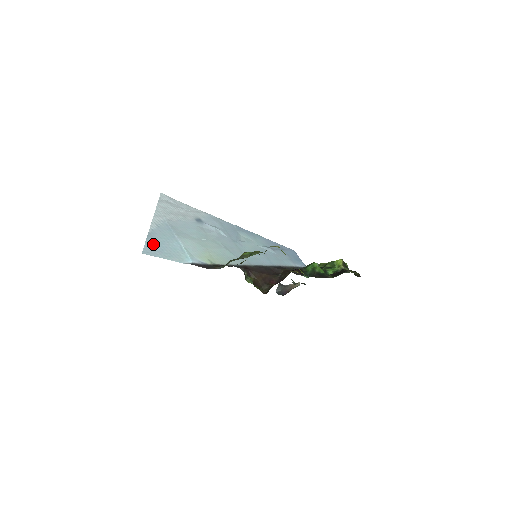
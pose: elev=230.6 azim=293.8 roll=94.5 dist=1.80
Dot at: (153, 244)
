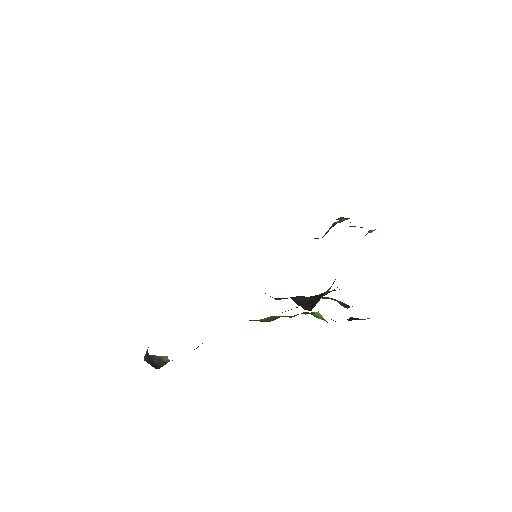
Dot at: occluded
